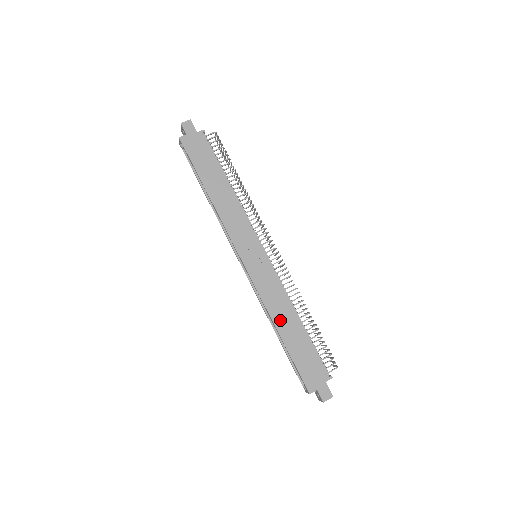
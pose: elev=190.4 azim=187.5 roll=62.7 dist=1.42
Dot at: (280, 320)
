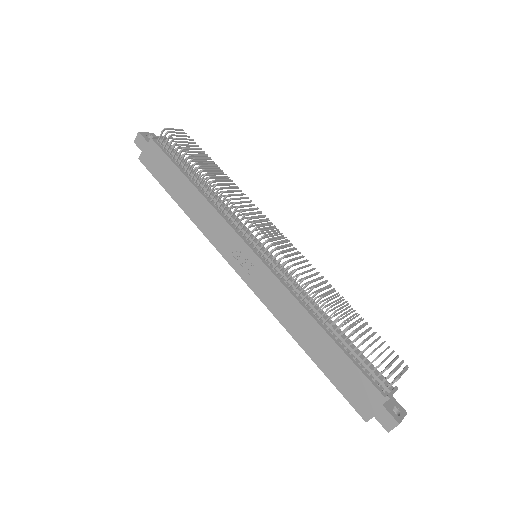
Dot at: (299, 333)
